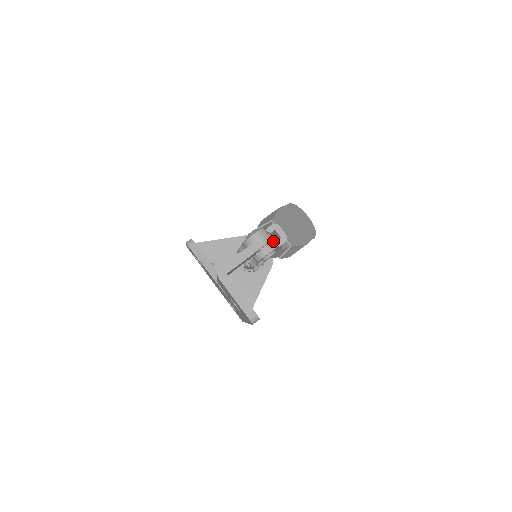
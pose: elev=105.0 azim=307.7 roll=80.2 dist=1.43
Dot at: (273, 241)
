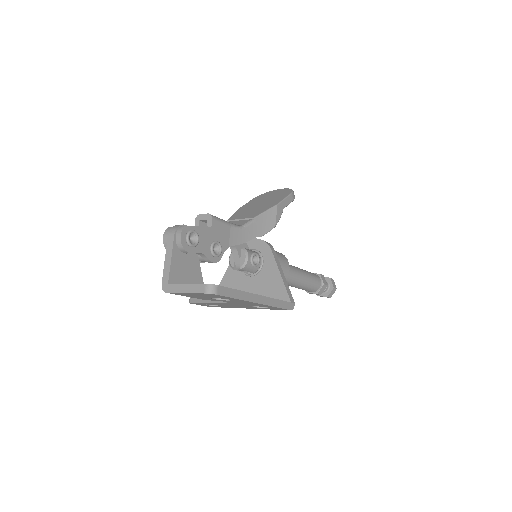
Dot at: occluded
